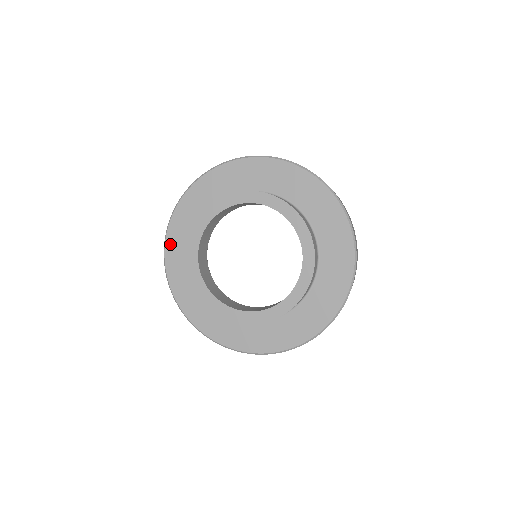
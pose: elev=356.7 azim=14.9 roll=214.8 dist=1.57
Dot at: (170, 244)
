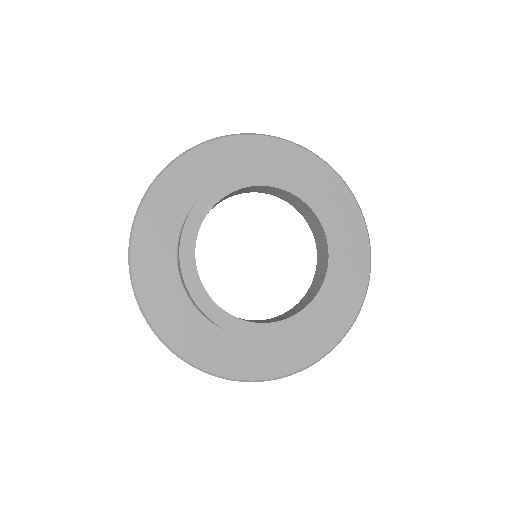
Dot at: (176, 170)
